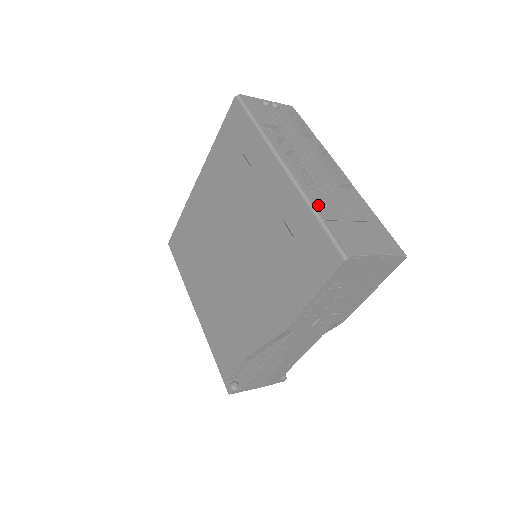
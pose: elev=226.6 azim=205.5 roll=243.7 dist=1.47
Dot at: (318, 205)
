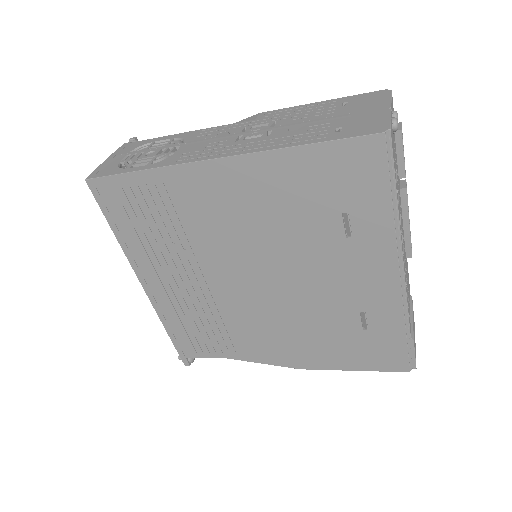
Dot at: (409, 318)
